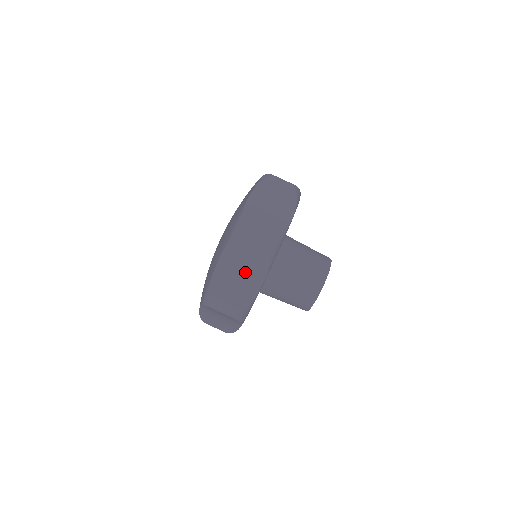
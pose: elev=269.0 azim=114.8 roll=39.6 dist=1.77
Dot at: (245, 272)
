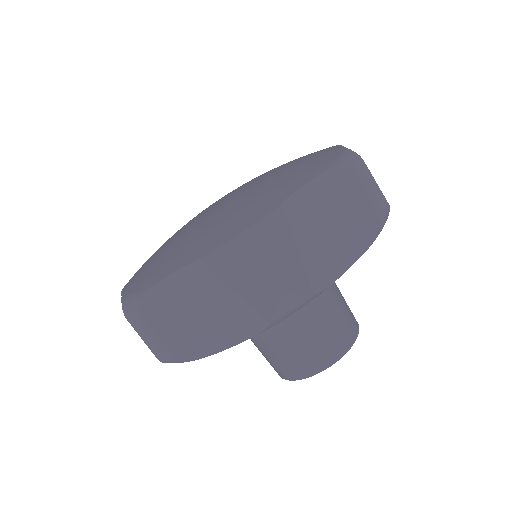
Dot at: occluded
